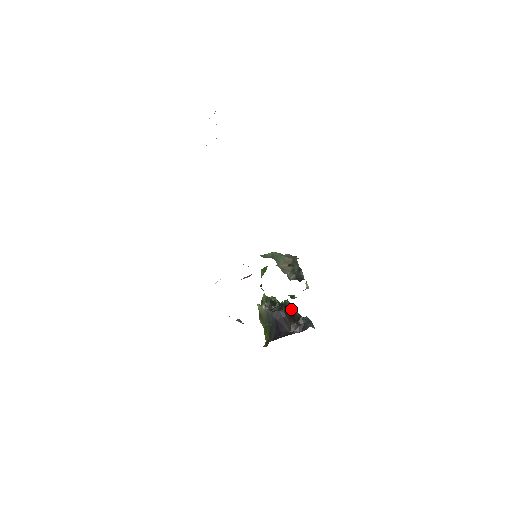
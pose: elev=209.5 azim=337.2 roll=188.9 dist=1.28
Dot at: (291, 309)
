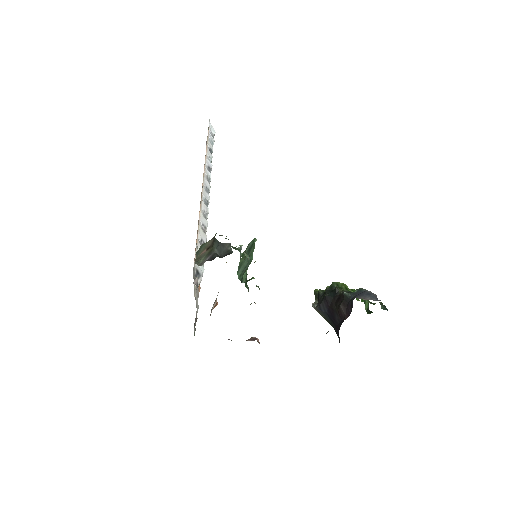
Dot at: (336, 290)
